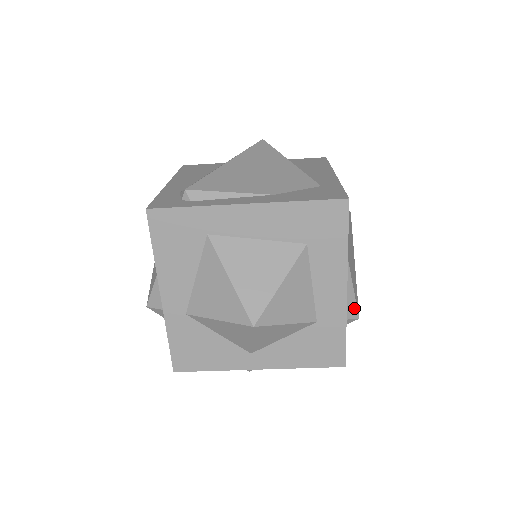
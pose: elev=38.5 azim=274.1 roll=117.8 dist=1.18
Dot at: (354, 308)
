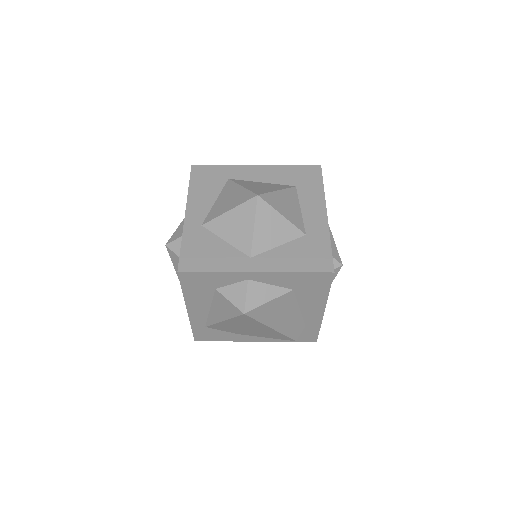
Dot at: (337, 254)
